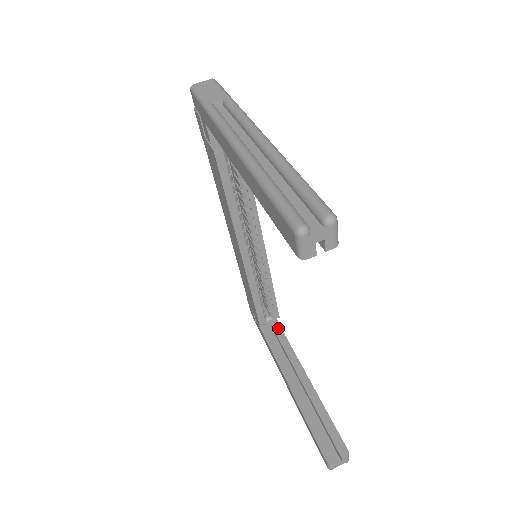
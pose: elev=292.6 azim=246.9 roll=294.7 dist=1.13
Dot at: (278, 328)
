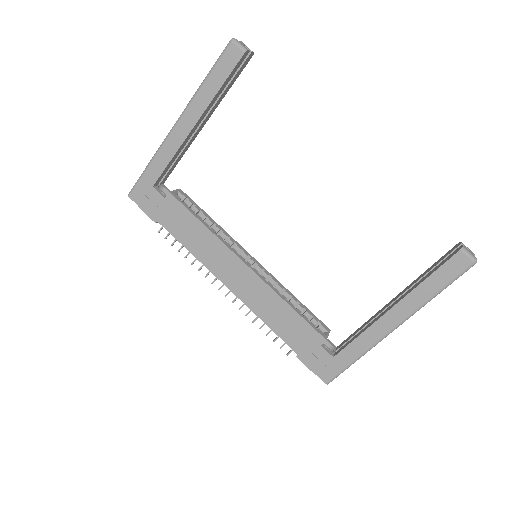
Dot at: (342, 343)
